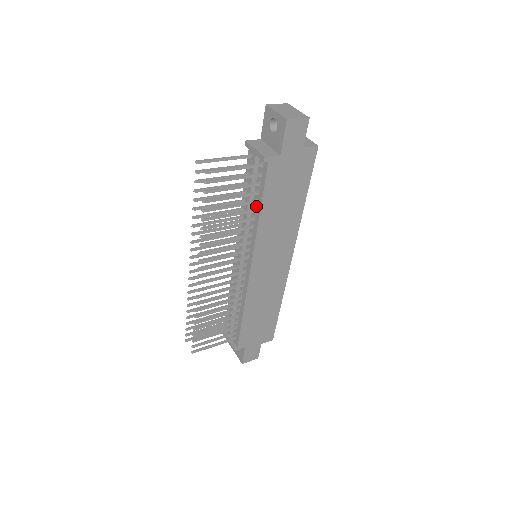
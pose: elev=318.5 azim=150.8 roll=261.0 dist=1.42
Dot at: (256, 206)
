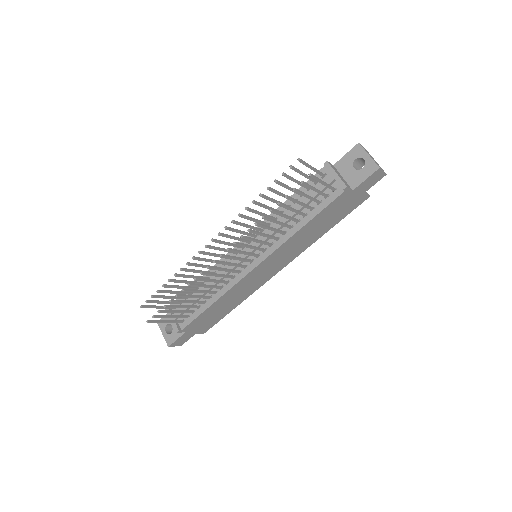
Dot at: (302, 218)
